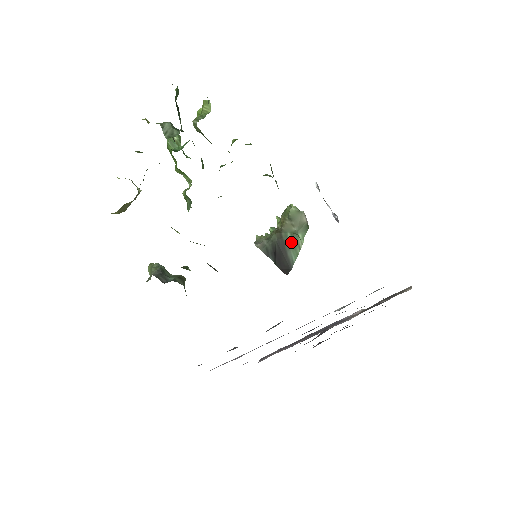
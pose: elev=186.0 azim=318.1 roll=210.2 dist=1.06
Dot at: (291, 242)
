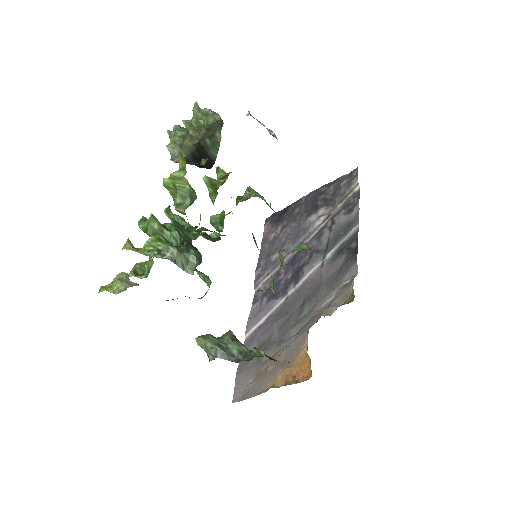
Dot at: (210, 144)
